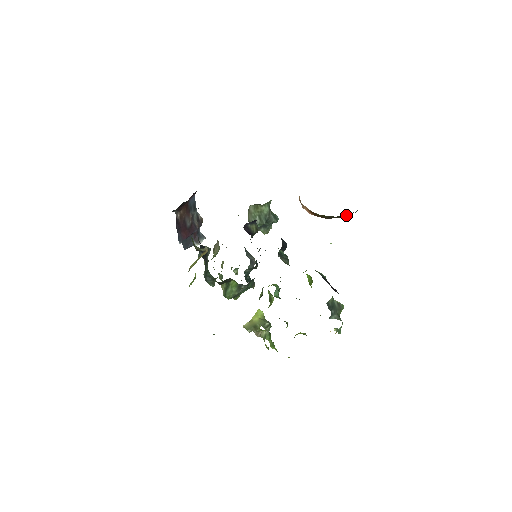
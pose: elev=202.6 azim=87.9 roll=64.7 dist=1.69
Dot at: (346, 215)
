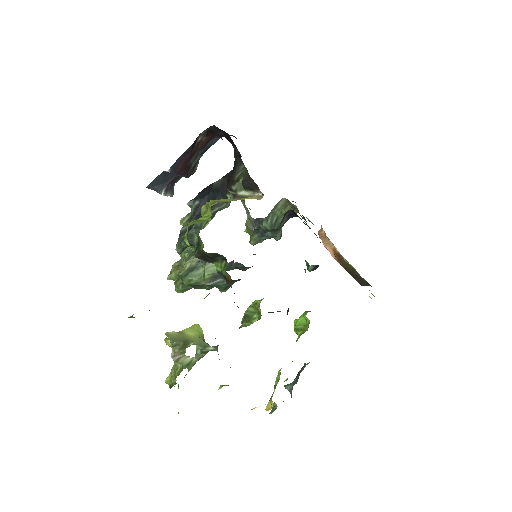
Dot at: (365, 282)
